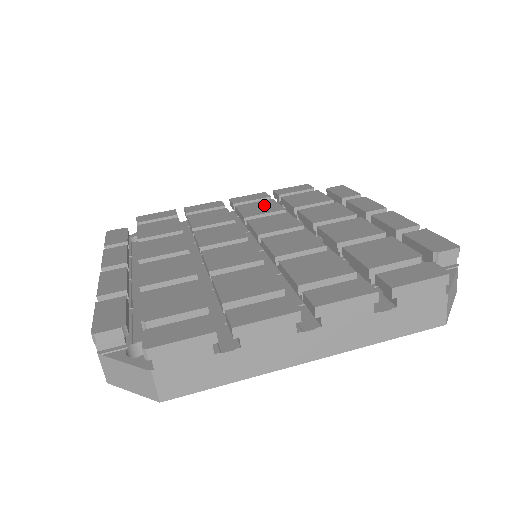
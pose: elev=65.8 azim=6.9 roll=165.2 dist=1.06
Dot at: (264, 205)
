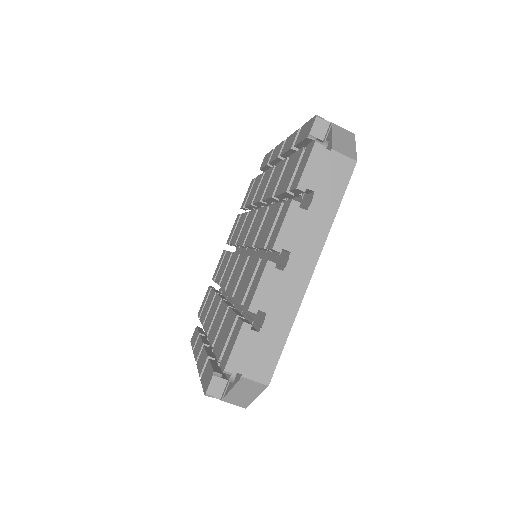
Dot at: (239, 224)
